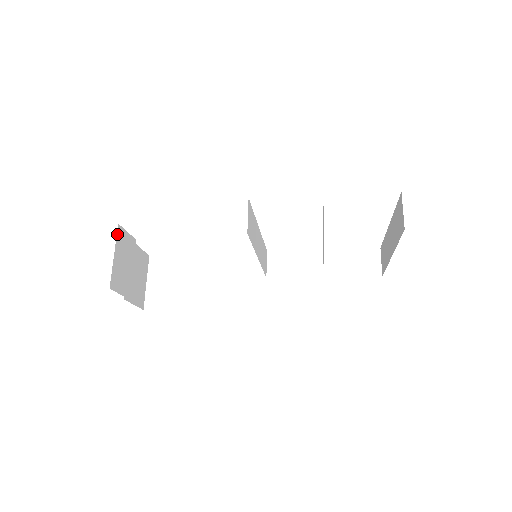
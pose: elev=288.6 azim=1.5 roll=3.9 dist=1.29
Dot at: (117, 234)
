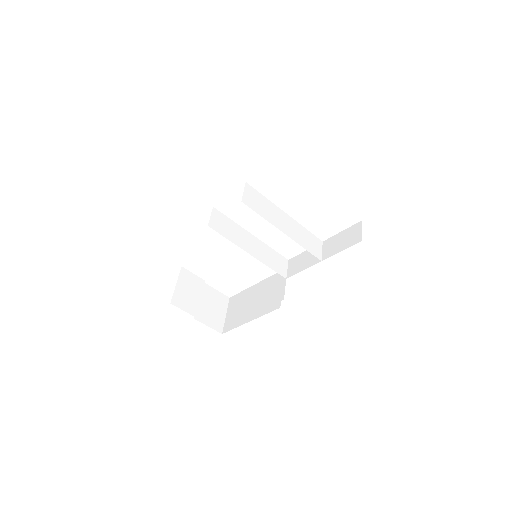
Dot at: (180, 272)
